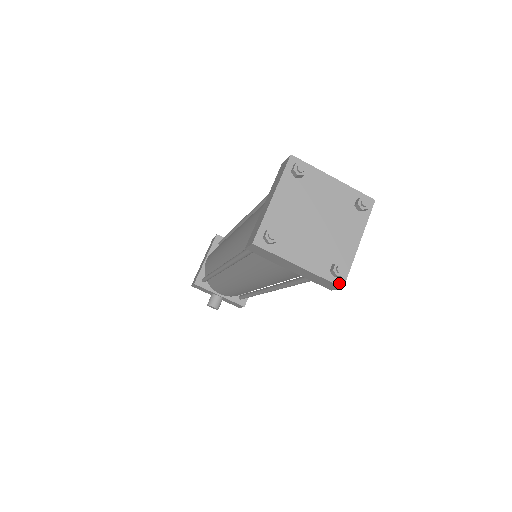
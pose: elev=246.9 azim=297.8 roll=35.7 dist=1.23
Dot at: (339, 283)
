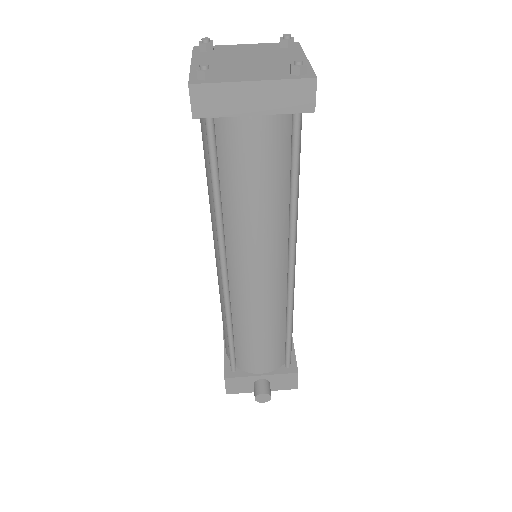
Dot at: (309, 77)
